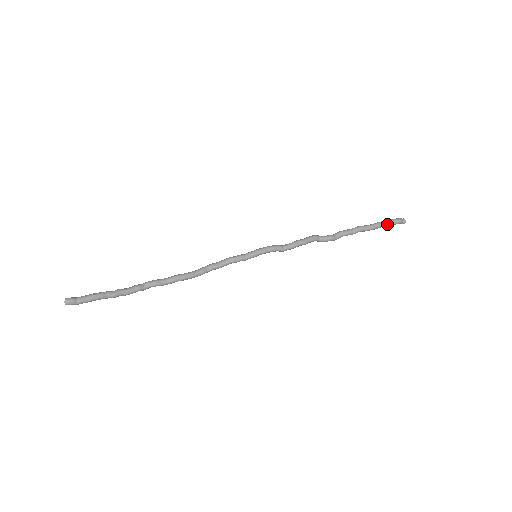
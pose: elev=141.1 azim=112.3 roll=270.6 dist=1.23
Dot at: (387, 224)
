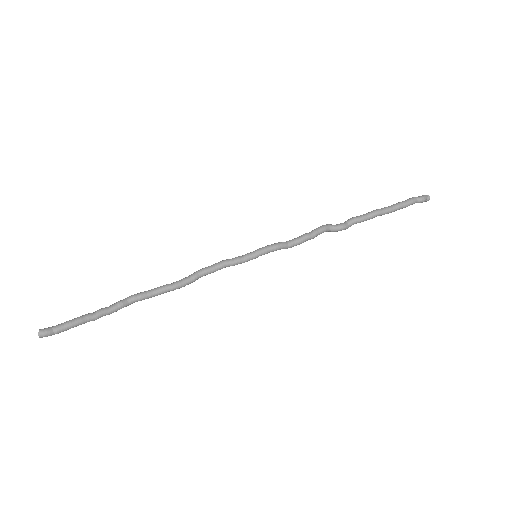
Dot at: (408, 205)
